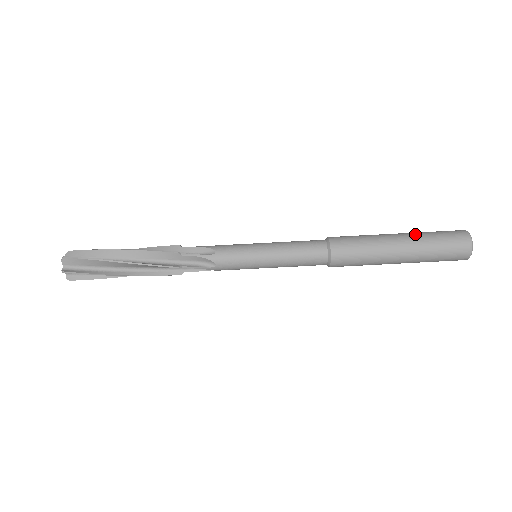
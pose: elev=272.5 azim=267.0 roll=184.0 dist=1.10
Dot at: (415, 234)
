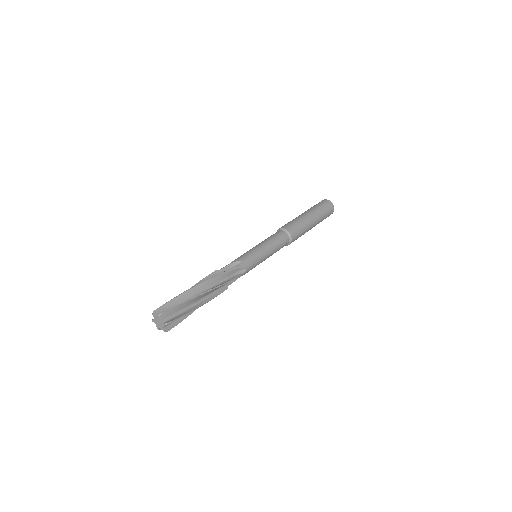
Dot at: occluded
